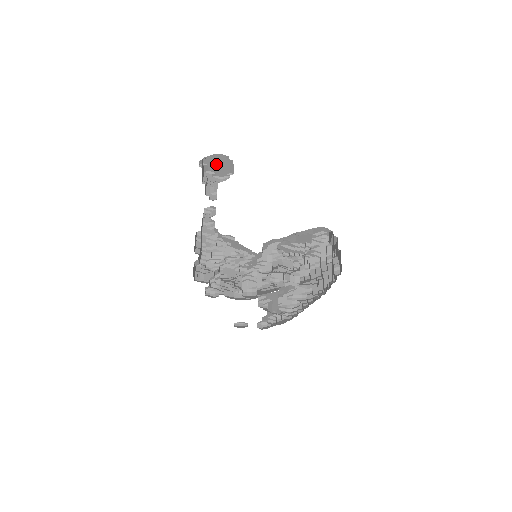
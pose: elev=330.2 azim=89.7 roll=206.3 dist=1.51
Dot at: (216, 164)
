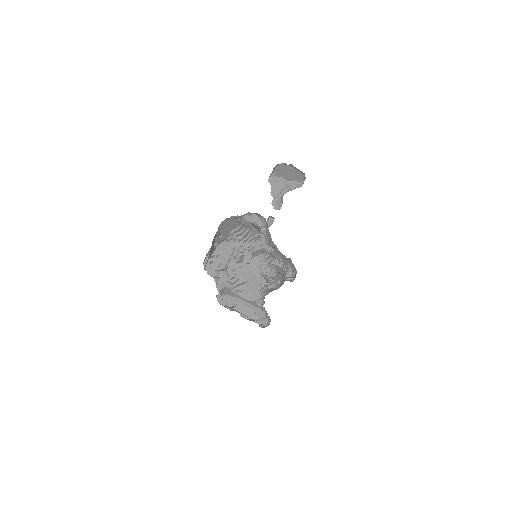
Dot at: (287, 173)
